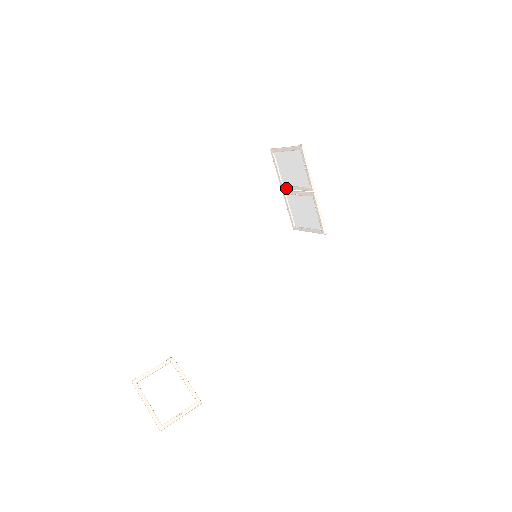
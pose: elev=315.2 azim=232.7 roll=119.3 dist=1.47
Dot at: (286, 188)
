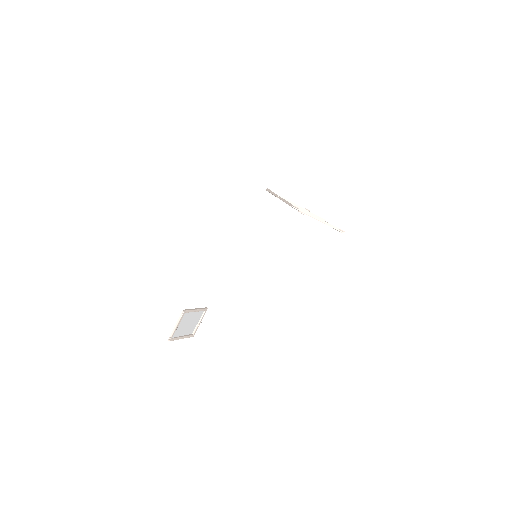
Dot at: occluded
